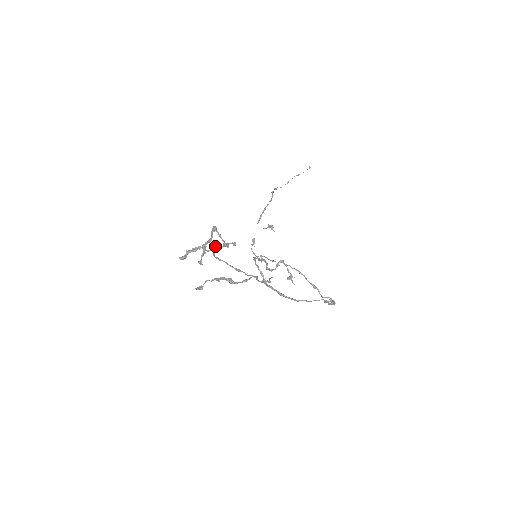
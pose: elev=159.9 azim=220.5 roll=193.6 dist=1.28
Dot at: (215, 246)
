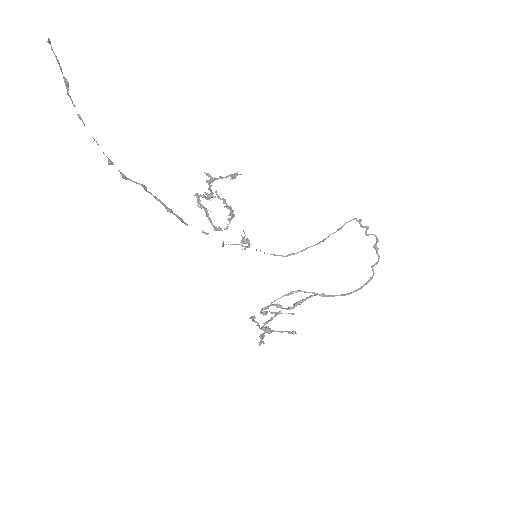
Dot at: occluded
